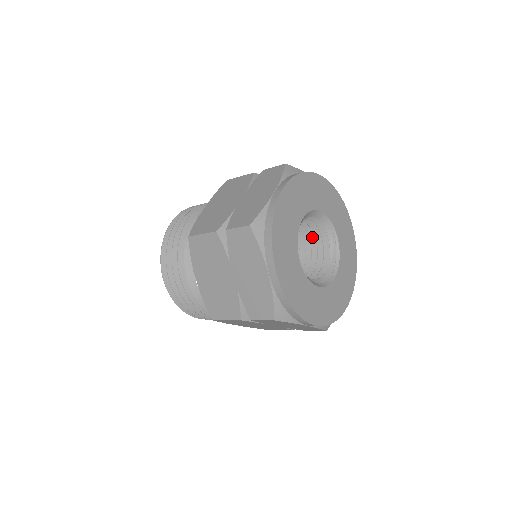
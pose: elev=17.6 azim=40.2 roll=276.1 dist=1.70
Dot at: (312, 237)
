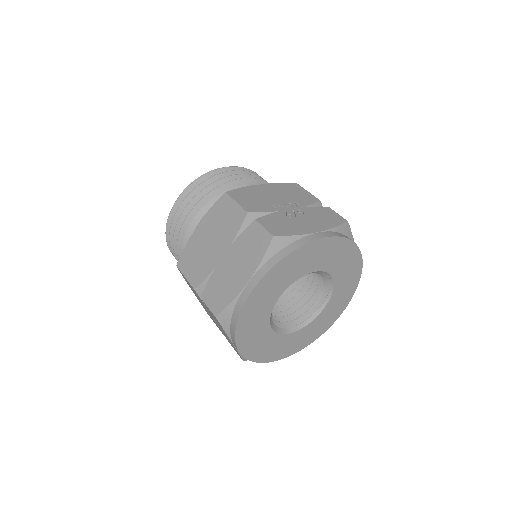
Dot at: occluded
